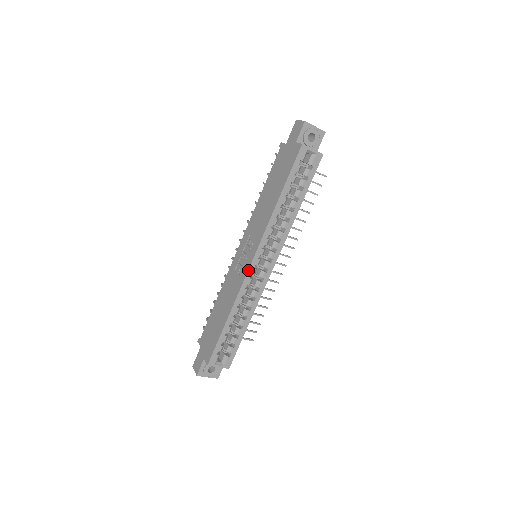
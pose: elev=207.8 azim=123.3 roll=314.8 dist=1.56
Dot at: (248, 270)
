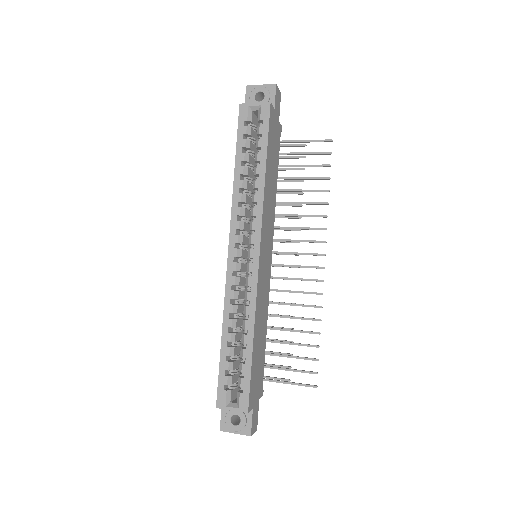
Dot at: (227, 266)
